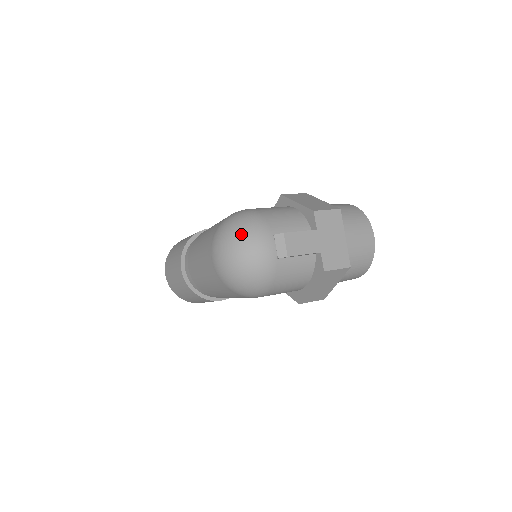
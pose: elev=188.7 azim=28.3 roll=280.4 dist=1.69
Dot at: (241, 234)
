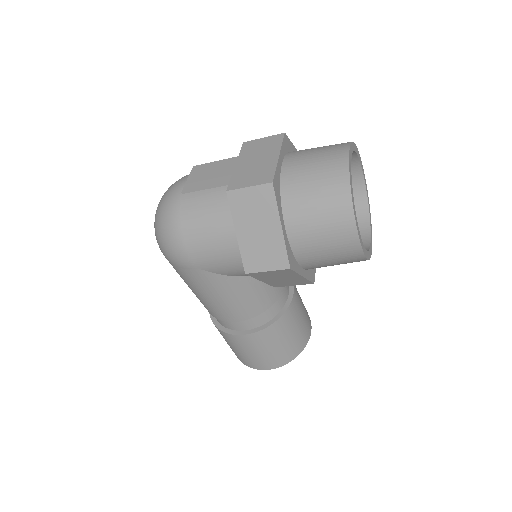
Dot at: occluded
